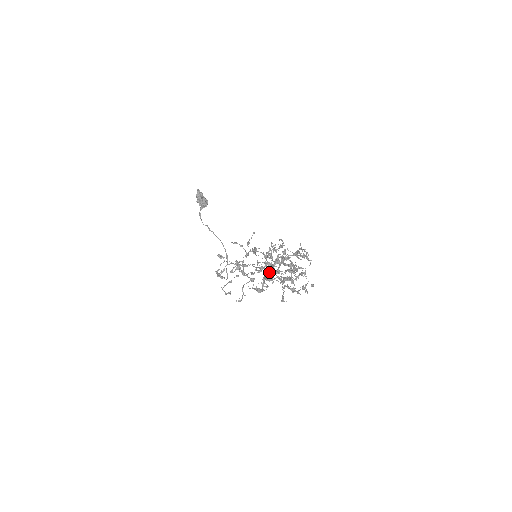
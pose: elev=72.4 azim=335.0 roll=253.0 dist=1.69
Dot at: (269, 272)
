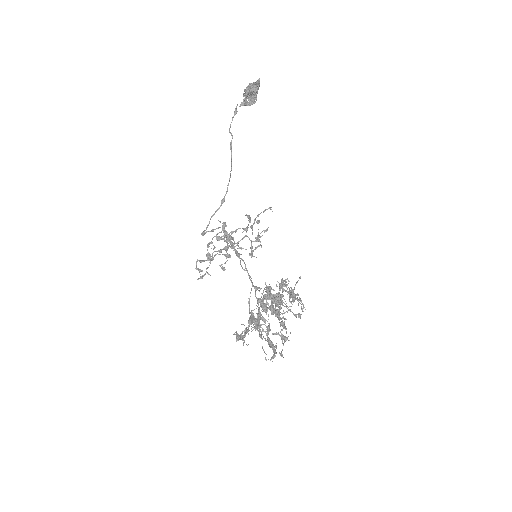
Dot at: occluded
